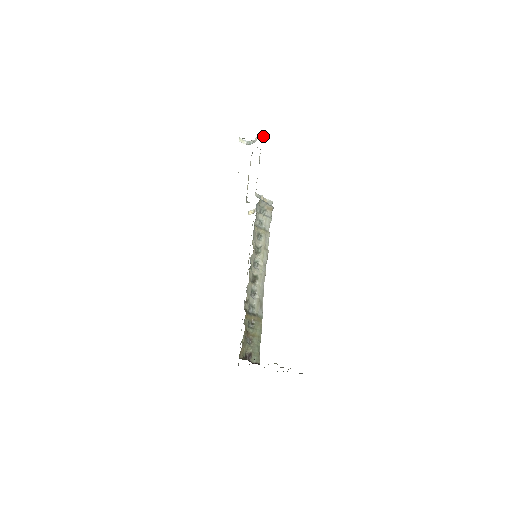
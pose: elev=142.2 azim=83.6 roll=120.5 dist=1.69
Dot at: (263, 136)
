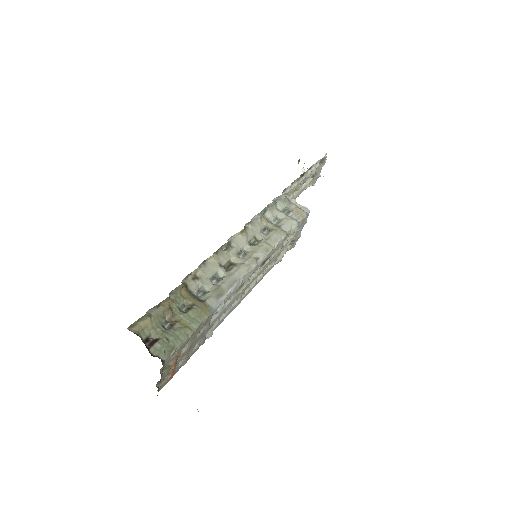
Dot at: (324, 156)
